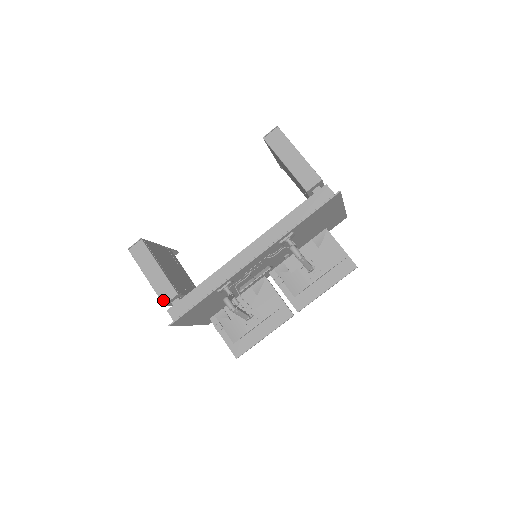
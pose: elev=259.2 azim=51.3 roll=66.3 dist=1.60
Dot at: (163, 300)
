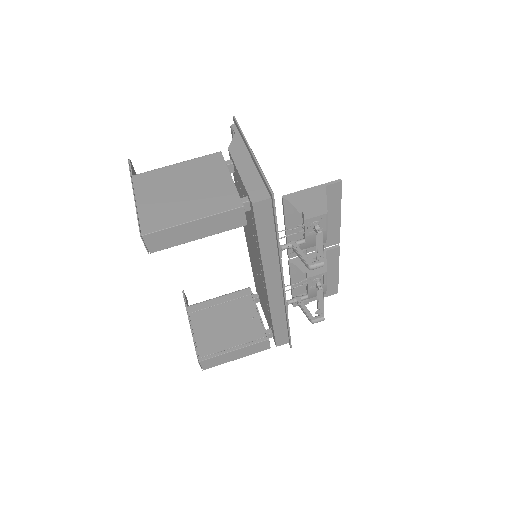
Dot at: (266, 349)
